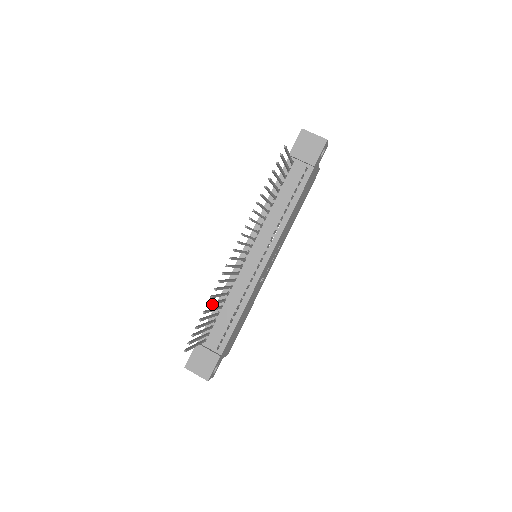
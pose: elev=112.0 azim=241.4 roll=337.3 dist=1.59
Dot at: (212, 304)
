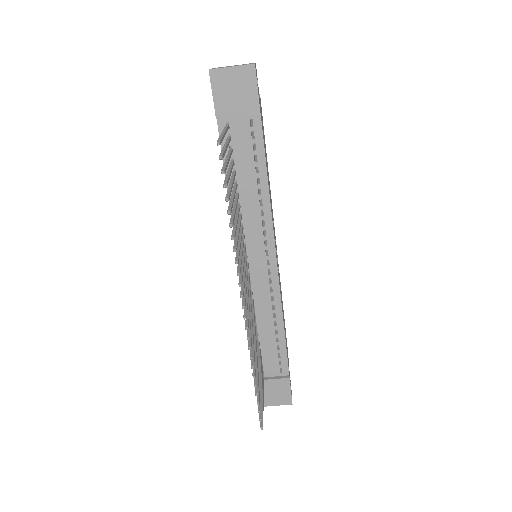
Dot at: (255, 364)
